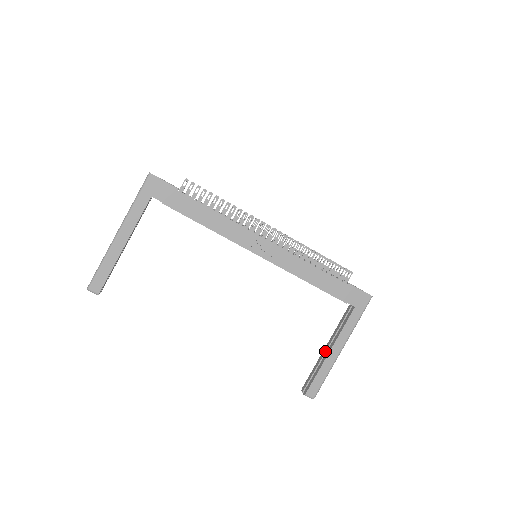
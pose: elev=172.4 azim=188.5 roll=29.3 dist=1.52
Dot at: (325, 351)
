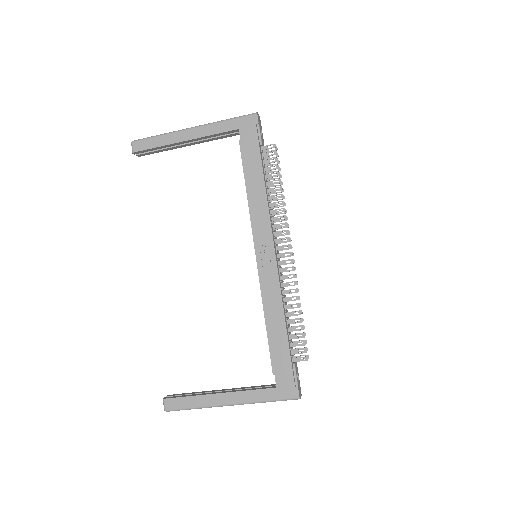
Dot at: (217, 390)
